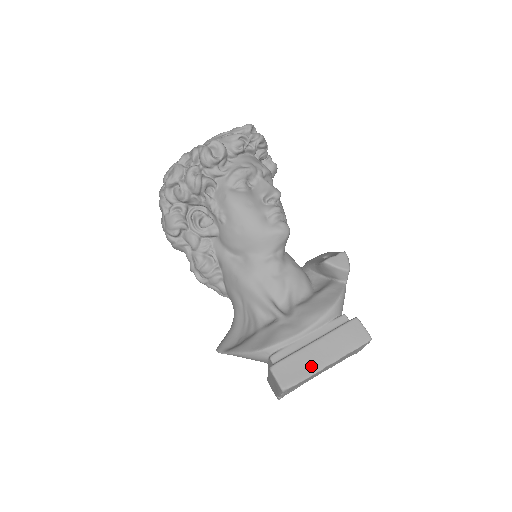
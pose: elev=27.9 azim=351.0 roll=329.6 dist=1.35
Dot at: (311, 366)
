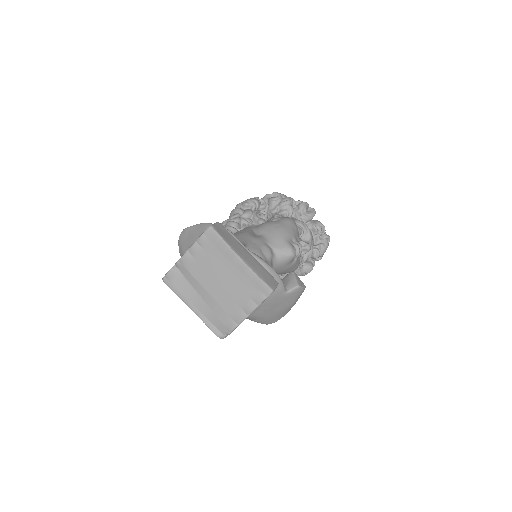
Dot at: (234, 247)
